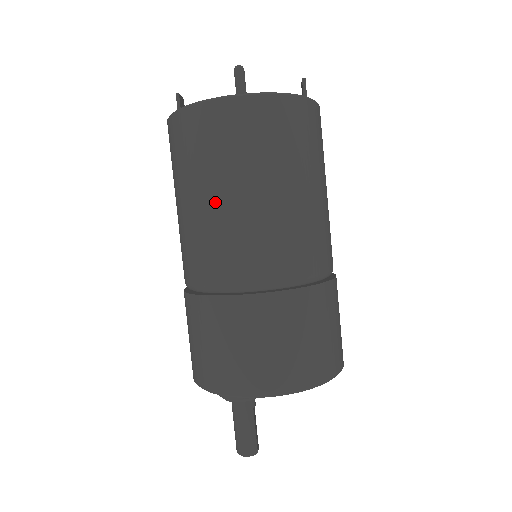
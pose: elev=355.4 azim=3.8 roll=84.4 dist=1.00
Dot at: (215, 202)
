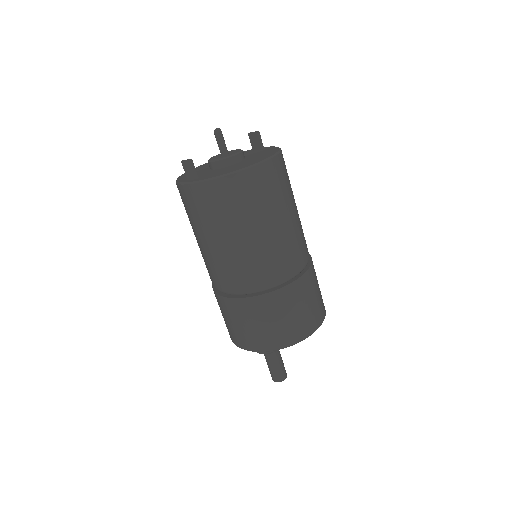
Dot at: (268, 231)
